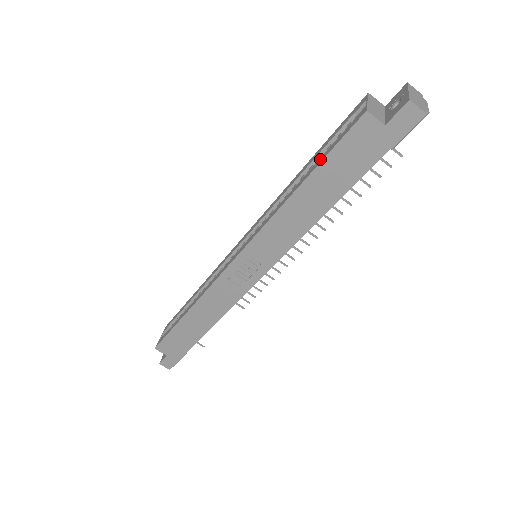
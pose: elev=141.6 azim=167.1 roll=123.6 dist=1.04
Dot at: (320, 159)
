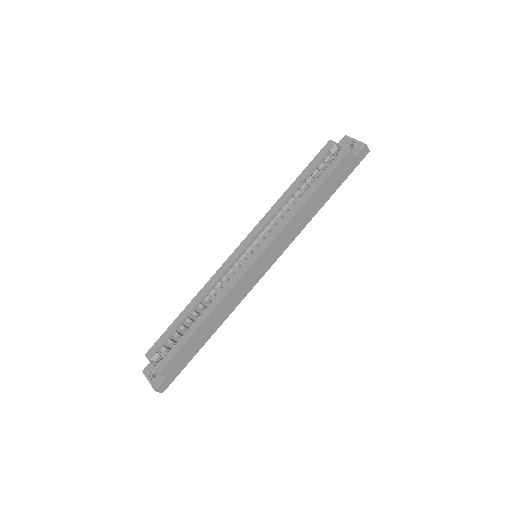
Dot at: (321, 178)
